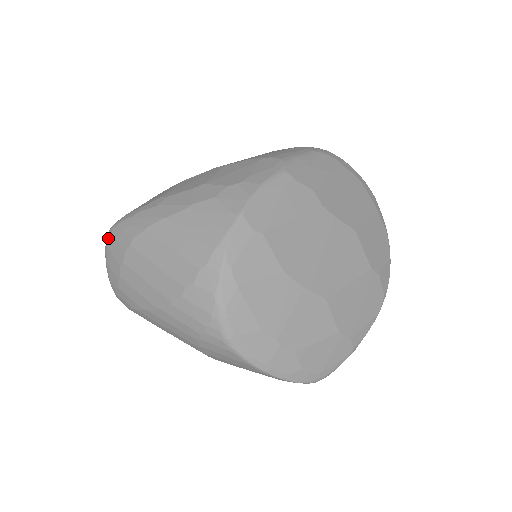
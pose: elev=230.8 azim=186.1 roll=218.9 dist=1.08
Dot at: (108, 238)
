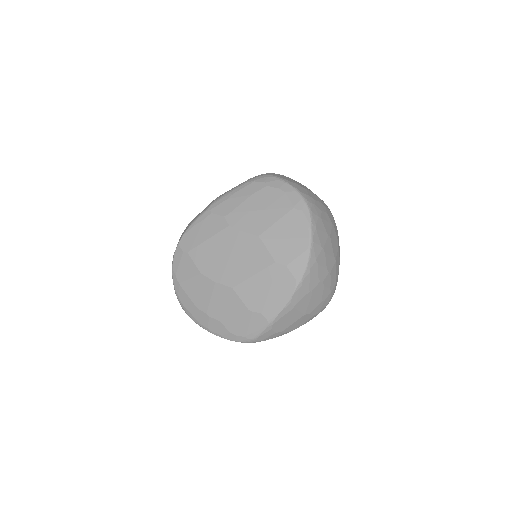
Dot at: occluded
